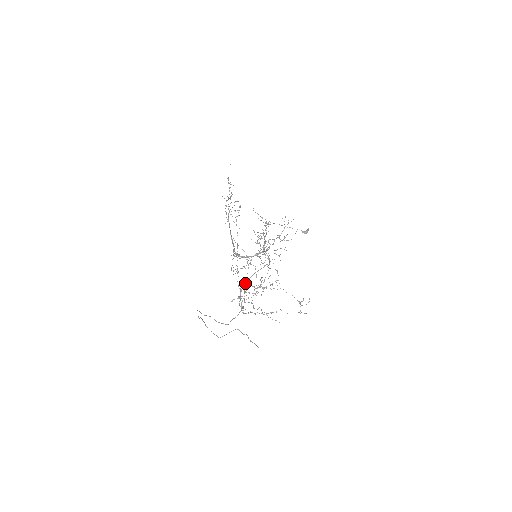
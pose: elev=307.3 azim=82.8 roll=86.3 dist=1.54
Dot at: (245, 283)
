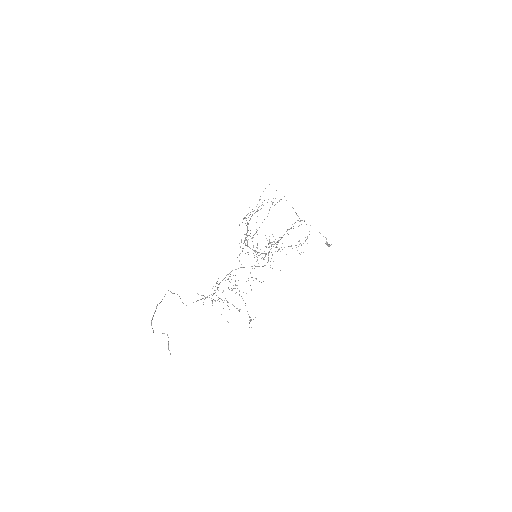
Dot at: (241, 264)
